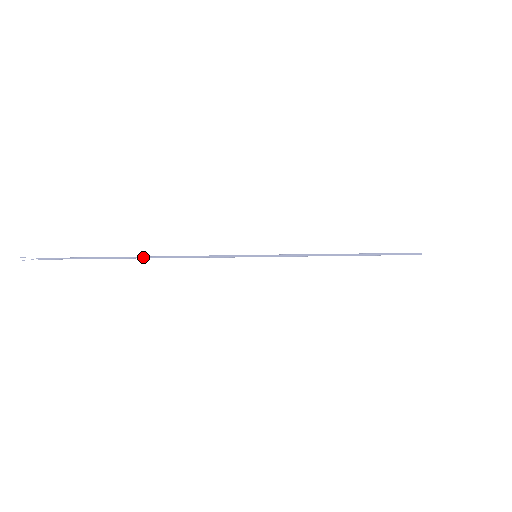
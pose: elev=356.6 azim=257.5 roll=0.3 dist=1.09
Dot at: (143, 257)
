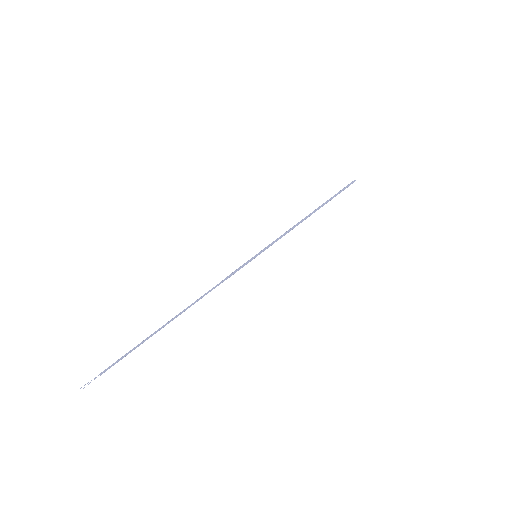
Dot at: occluded
